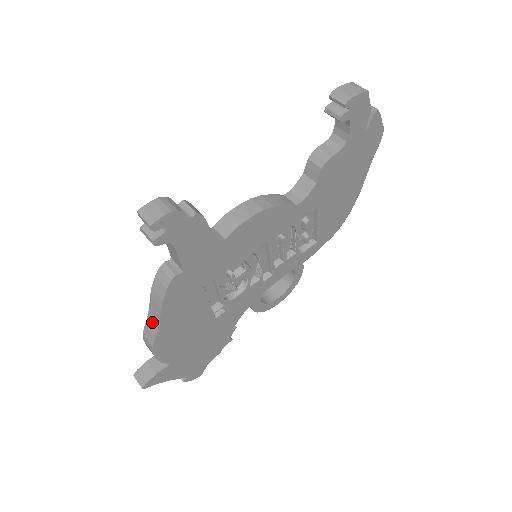
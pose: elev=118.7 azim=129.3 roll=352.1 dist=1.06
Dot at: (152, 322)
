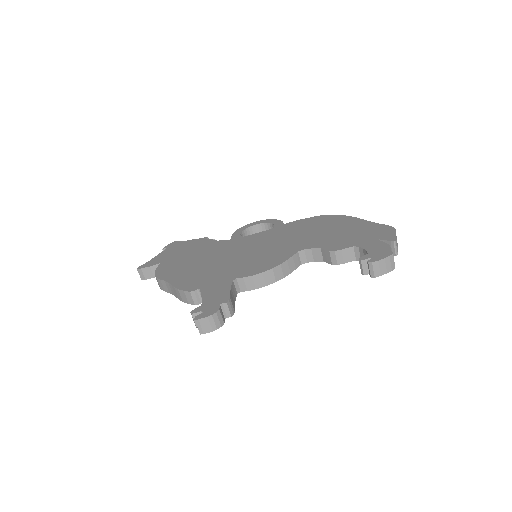
Dot at: (168, 287)
